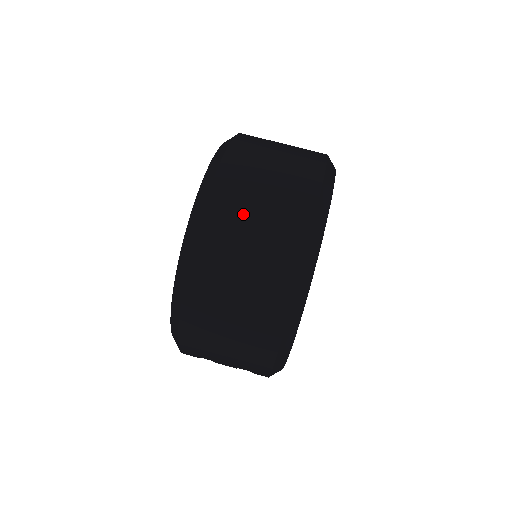
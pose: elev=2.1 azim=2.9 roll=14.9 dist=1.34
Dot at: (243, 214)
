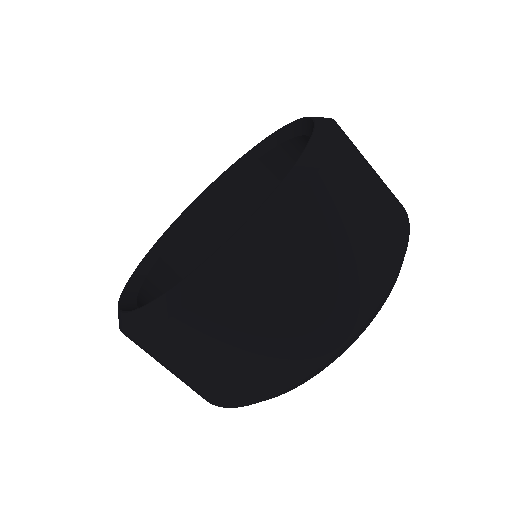
Dot at: (260, 313)
